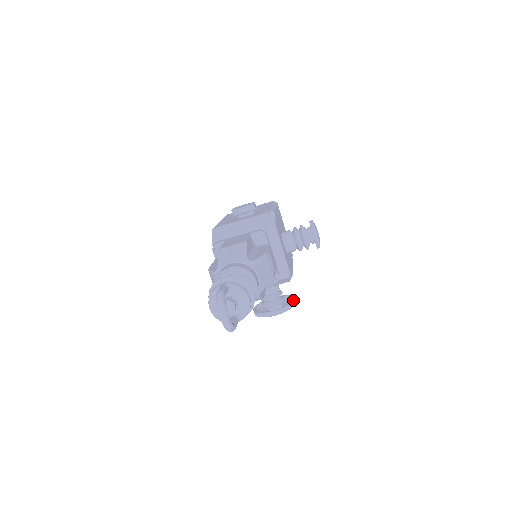
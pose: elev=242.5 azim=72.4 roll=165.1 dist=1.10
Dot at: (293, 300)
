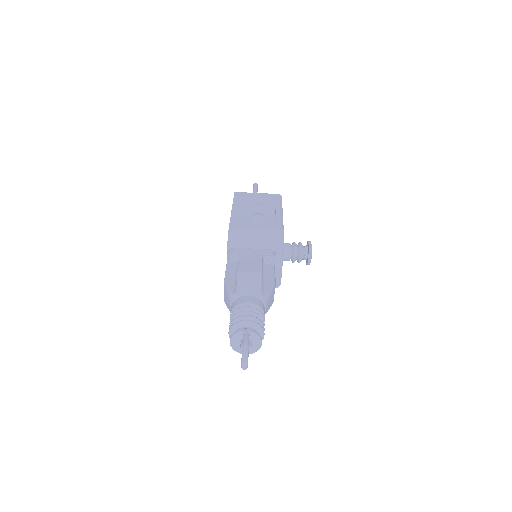
Dot at: occluded
